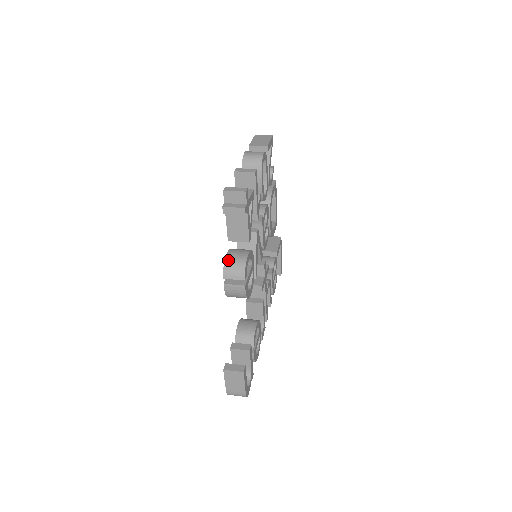
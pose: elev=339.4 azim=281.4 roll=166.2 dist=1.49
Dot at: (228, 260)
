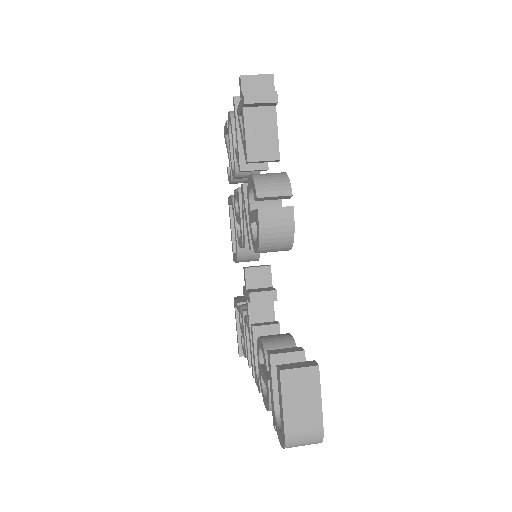
Dot at: (258, 175)
